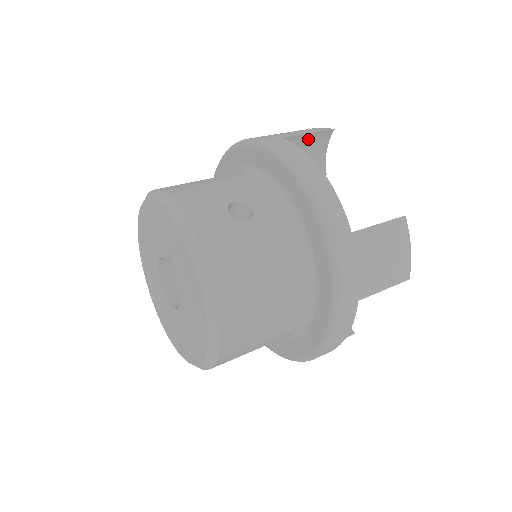
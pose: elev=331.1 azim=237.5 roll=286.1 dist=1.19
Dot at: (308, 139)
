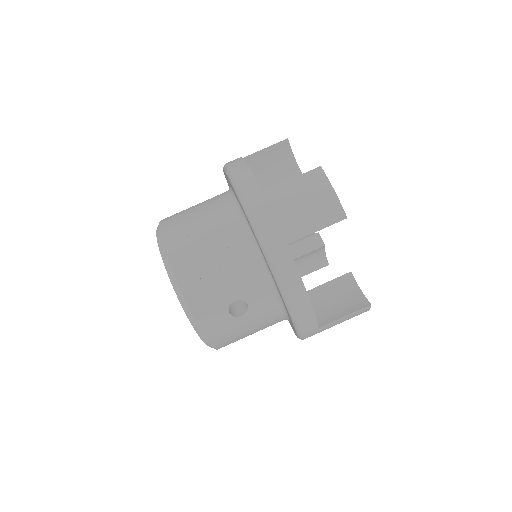
Dot at: (317, 226)
